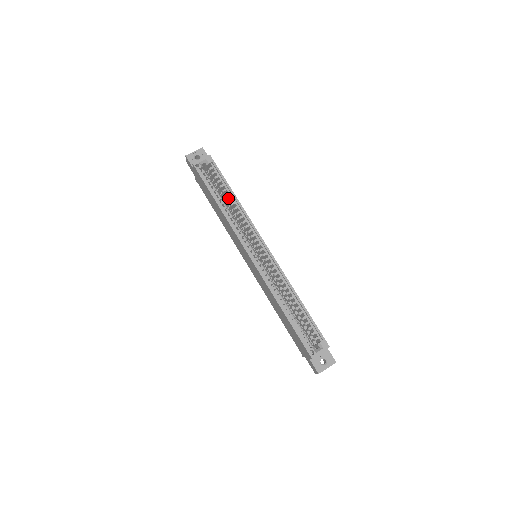
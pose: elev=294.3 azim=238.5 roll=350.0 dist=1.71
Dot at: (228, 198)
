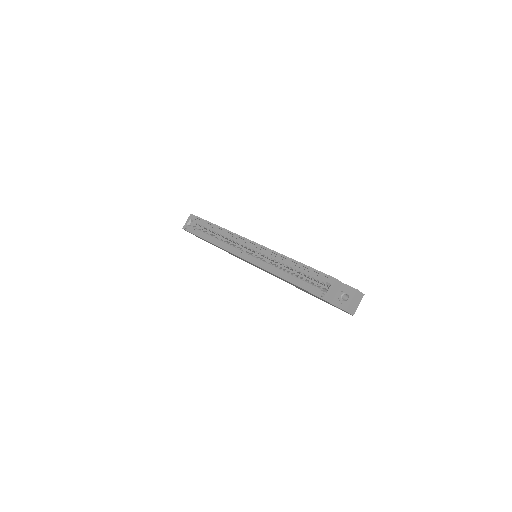
Dot at: occluded
